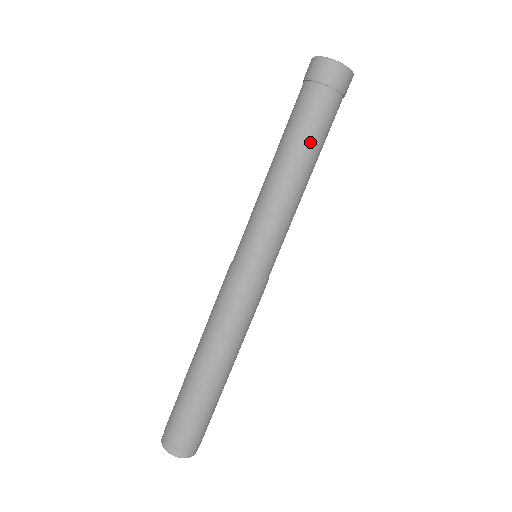
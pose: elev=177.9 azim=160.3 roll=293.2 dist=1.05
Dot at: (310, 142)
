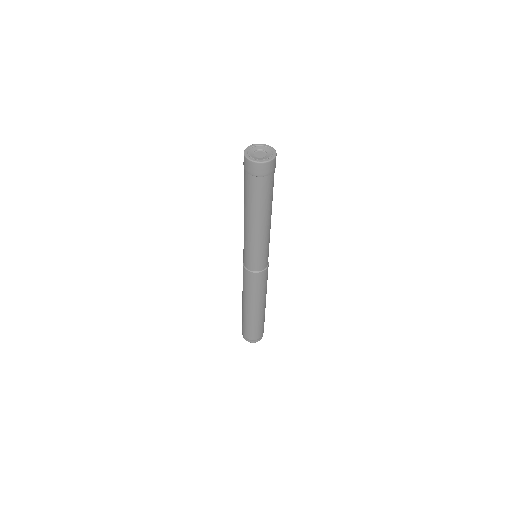
Dot at: (251, 205)
